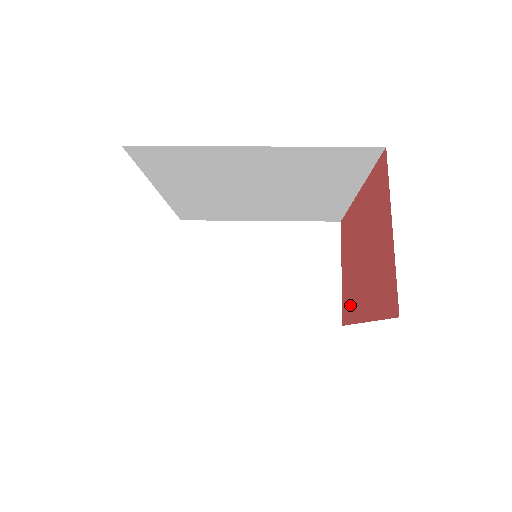
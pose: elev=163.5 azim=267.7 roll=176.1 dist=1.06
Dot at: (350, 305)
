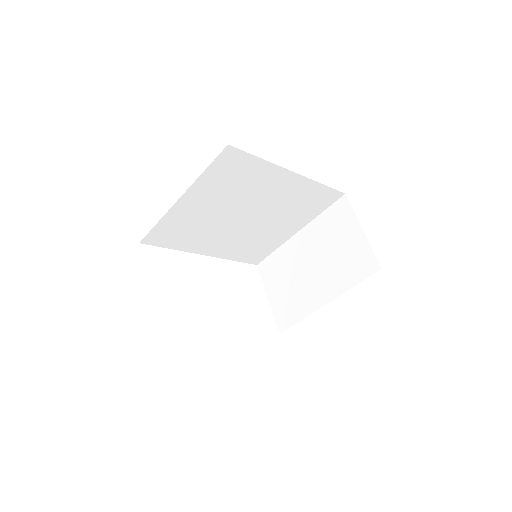
Dot at: occluded
